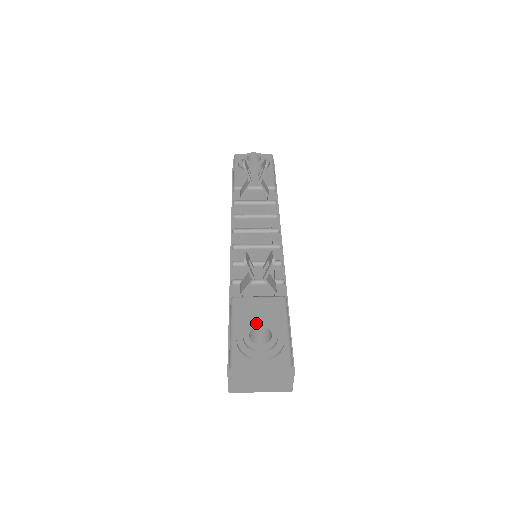
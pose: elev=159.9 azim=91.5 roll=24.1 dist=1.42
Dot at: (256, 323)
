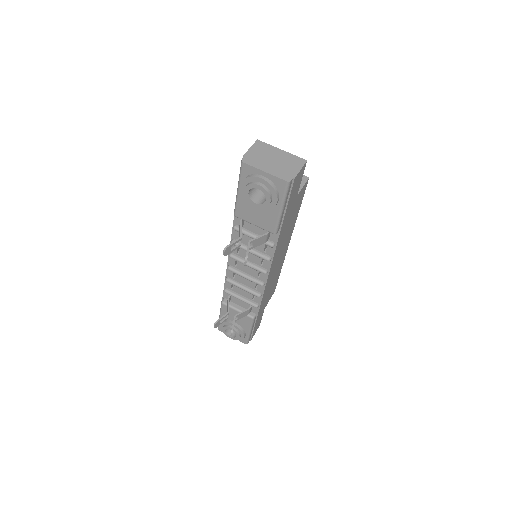
Dot at: (229, 328)
